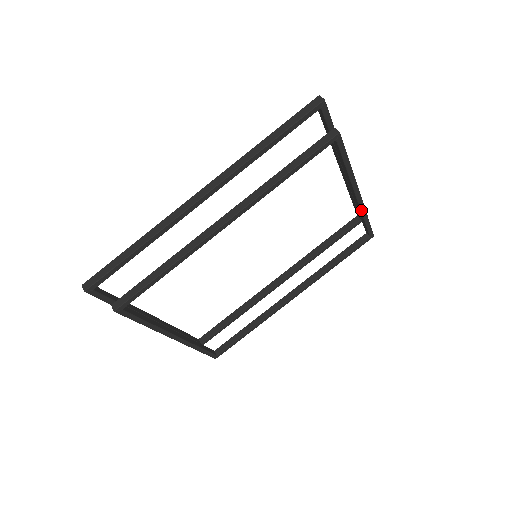
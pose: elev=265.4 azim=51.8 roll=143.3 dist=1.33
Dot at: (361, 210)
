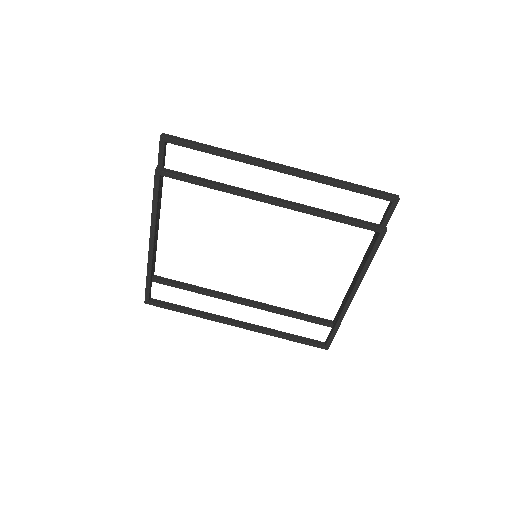
Dot at: (342, 313)
